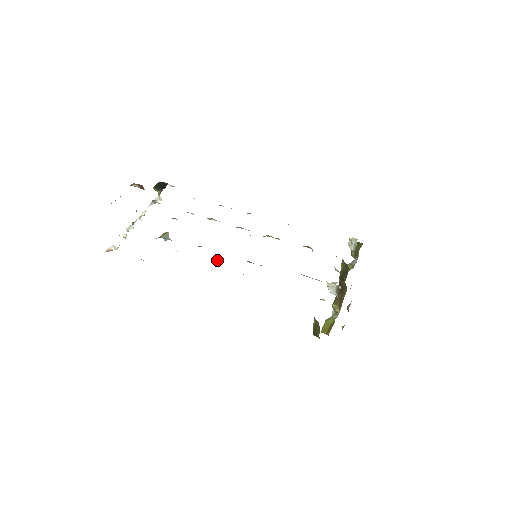
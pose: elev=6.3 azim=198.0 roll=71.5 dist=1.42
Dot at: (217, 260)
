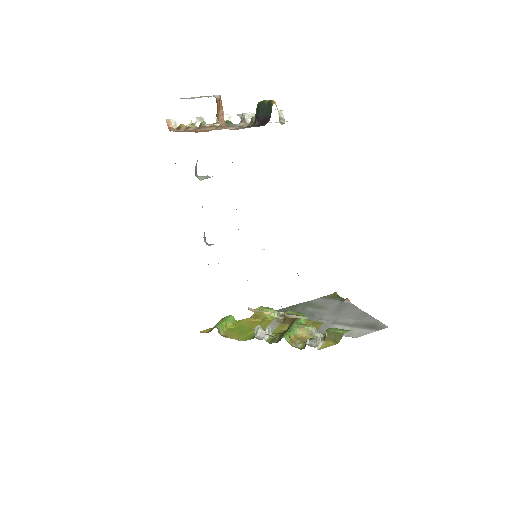
Dot at: occluded
